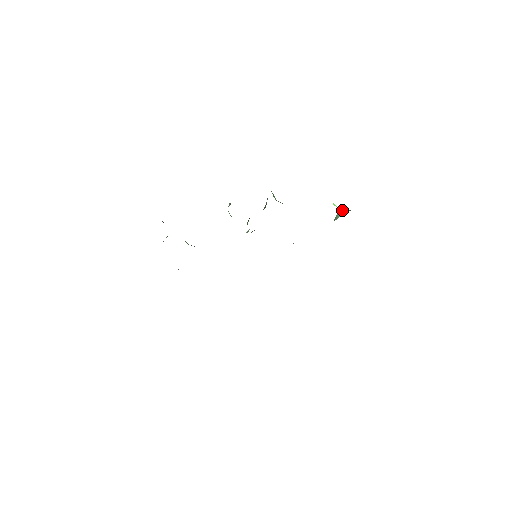
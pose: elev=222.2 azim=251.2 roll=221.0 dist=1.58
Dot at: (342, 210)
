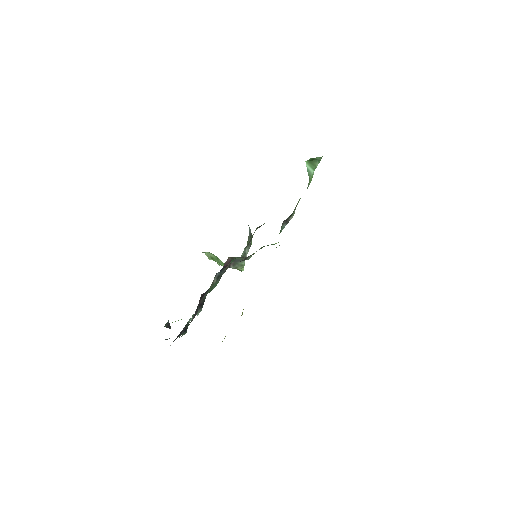
Dot at: (310, 164)
